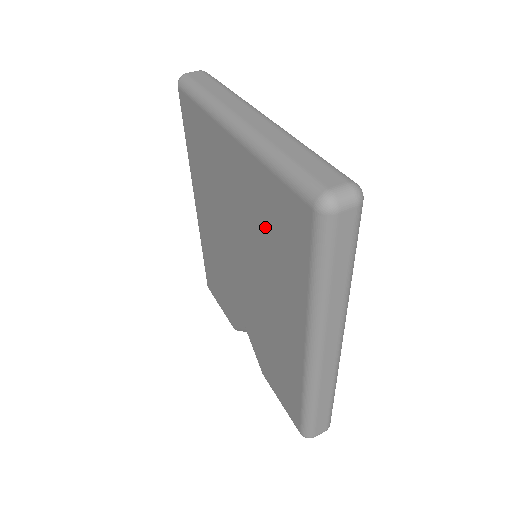
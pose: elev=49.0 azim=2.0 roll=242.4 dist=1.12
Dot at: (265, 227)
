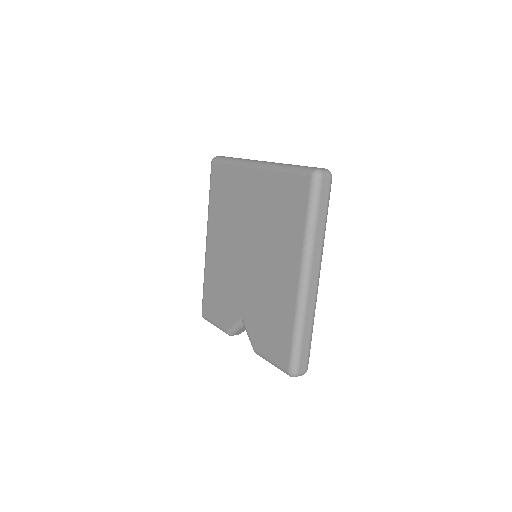
Dot at: (275, 211)
